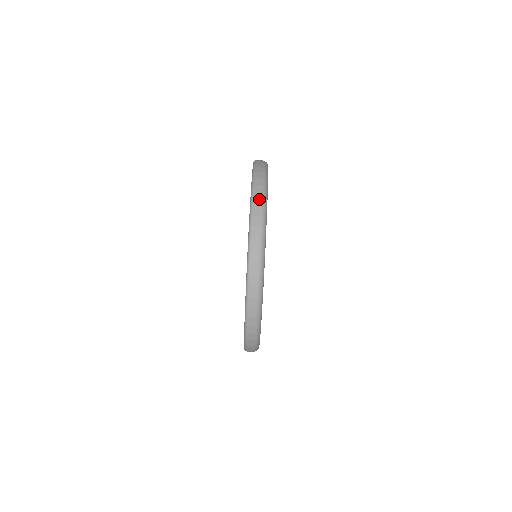
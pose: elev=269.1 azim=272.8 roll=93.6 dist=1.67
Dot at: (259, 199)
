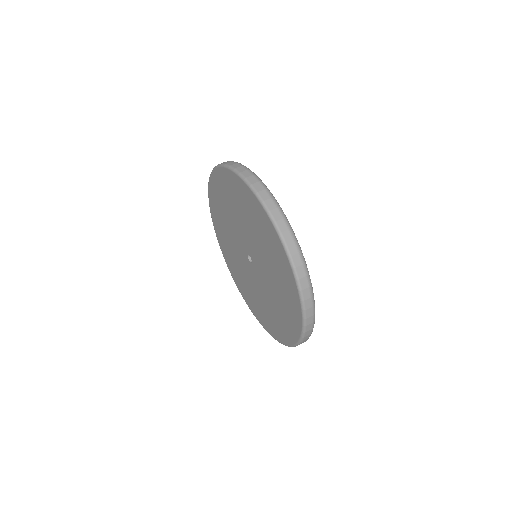
Dot at: (284, 225)
